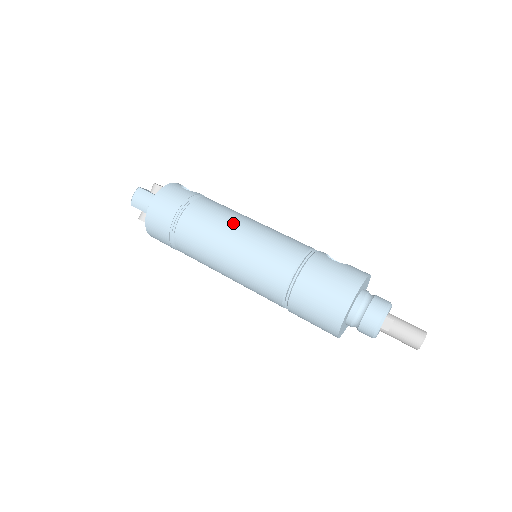
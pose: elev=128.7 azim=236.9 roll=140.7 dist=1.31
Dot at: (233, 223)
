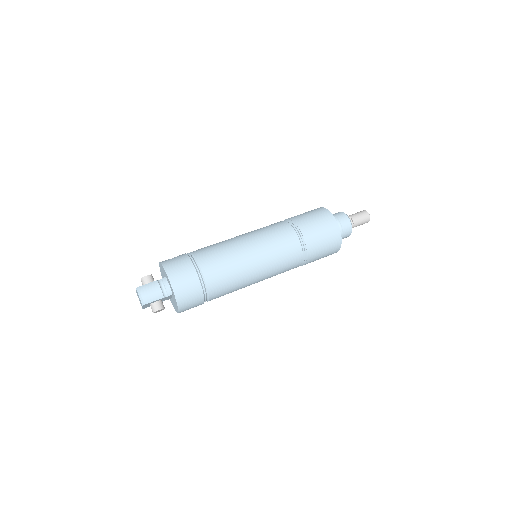
Dot at: (234, 242)
